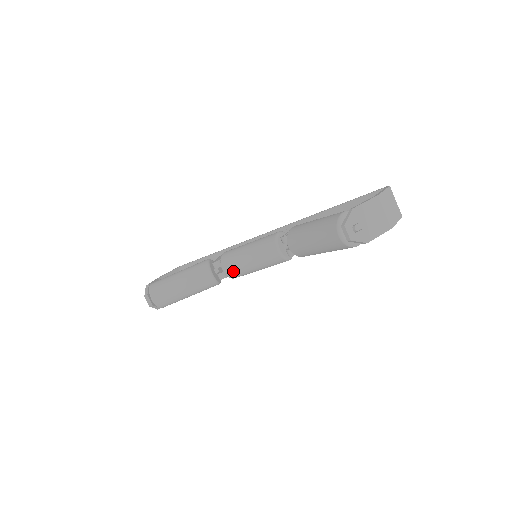
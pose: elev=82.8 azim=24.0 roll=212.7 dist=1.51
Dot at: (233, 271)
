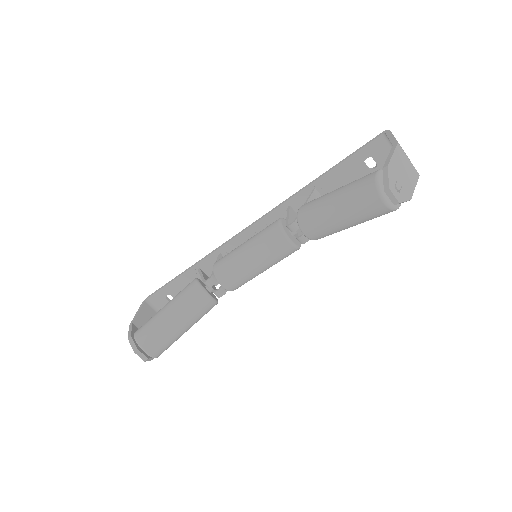
Dot at: (236, 283)
